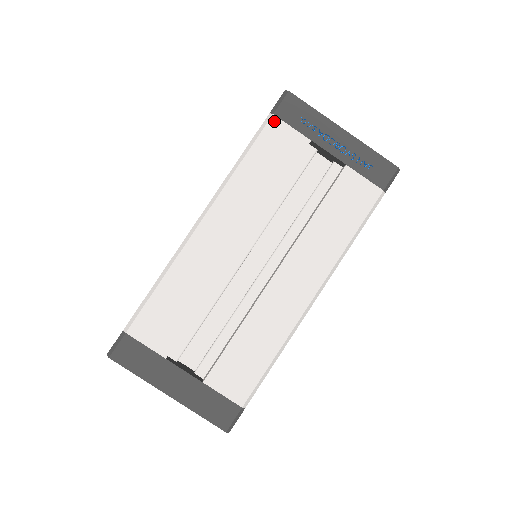
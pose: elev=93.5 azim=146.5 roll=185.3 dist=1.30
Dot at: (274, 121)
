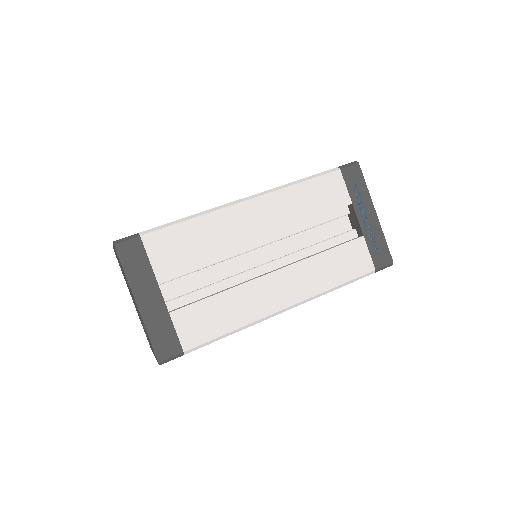
Dot at: (338, 174)
